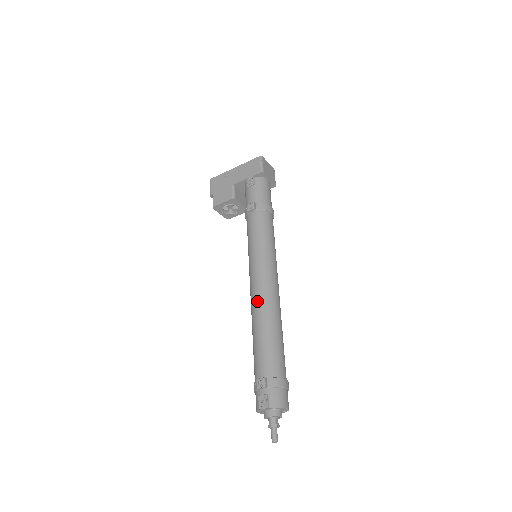
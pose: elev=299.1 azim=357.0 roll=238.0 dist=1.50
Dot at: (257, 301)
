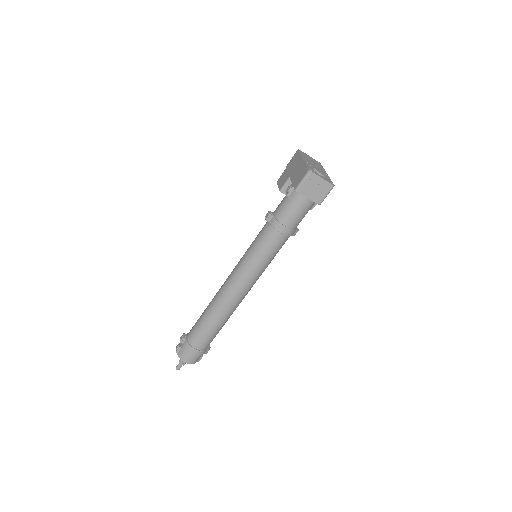
Dot at: (218, 292)
